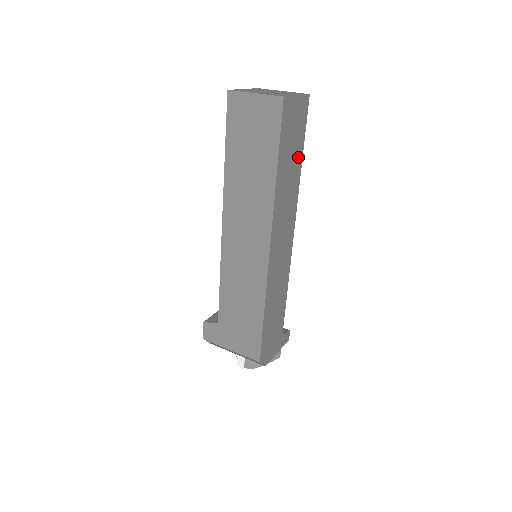
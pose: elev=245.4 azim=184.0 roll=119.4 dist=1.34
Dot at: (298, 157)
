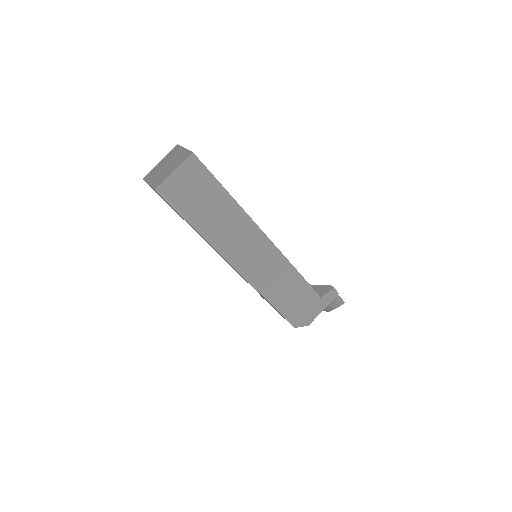
Dot at: (220, 197)
